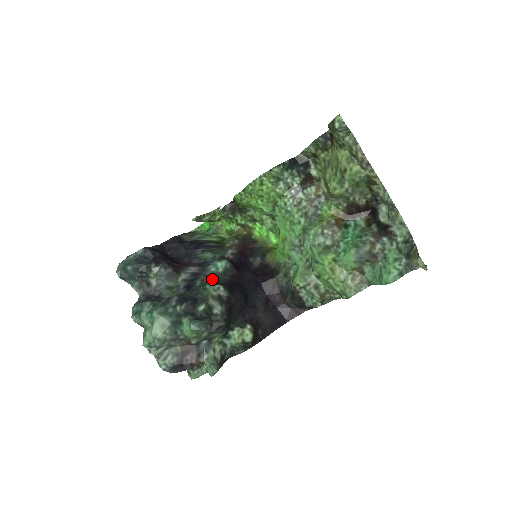
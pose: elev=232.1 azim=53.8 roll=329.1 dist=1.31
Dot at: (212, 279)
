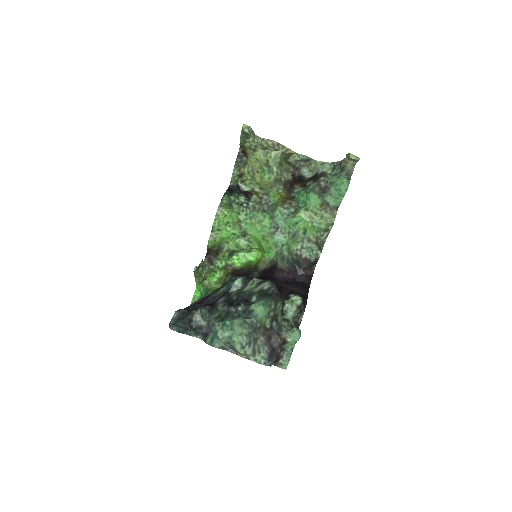
Dot at: occluded
